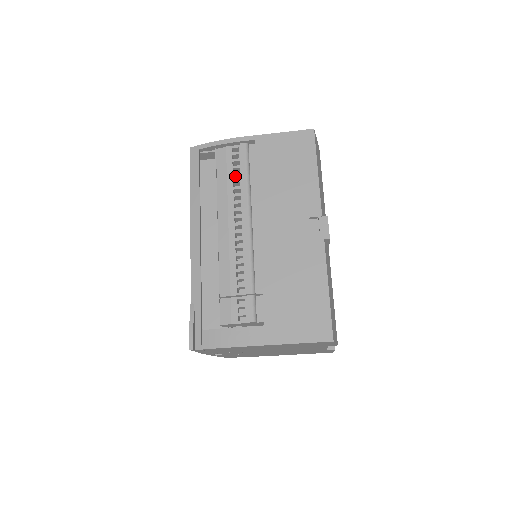
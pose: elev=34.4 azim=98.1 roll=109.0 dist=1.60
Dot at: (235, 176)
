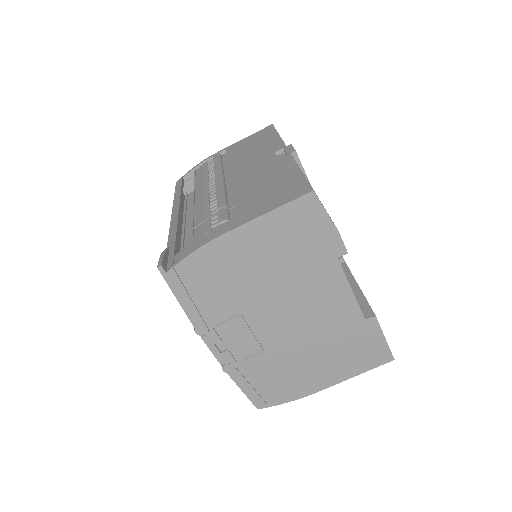
Dot at: occluded
